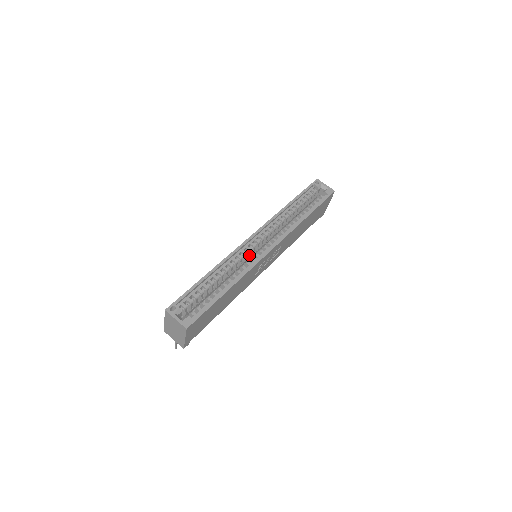
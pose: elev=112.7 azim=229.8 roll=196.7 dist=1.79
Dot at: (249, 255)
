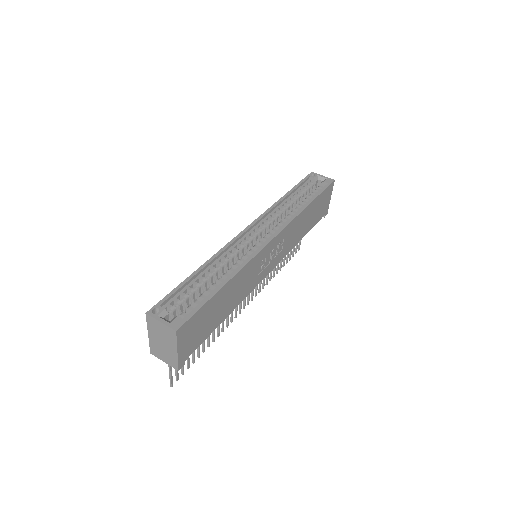
Dot at: (247, 250)
